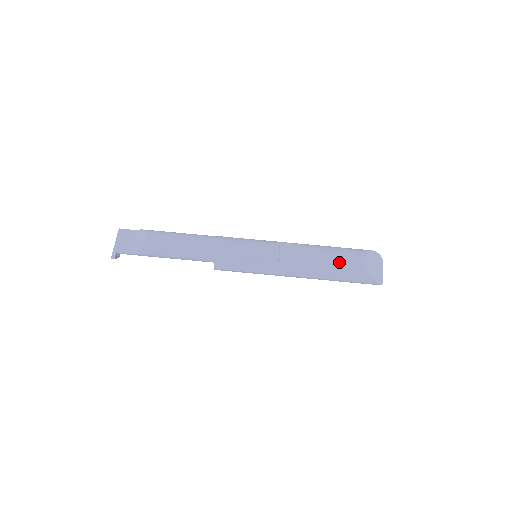
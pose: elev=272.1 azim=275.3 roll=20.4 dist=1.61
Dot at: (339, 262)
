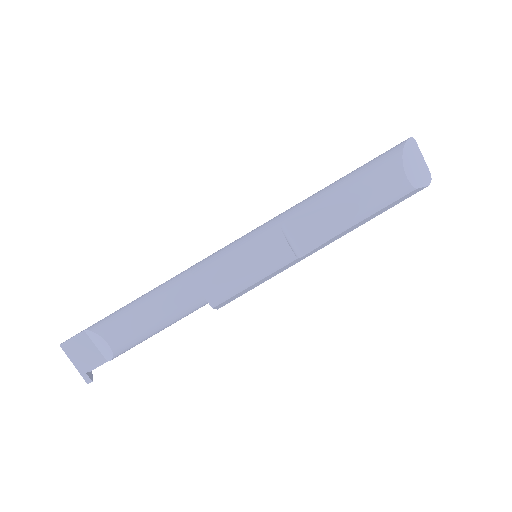
Dot at: (374, 204)
